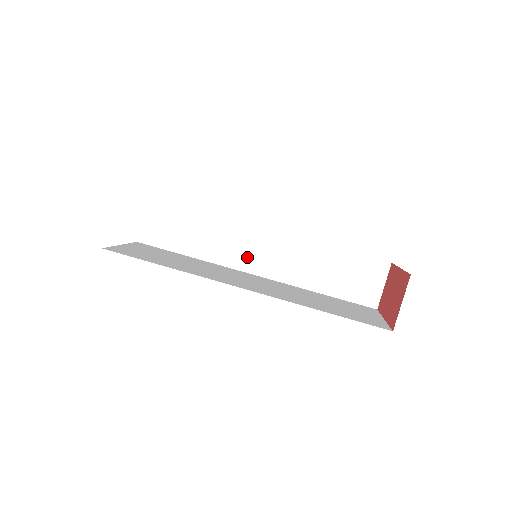
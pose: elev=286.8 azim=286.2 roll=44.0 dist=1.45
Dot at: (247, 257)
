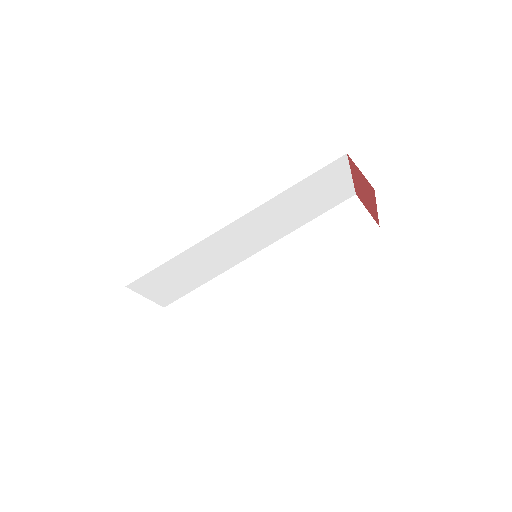
Dot at: (261, 281)
